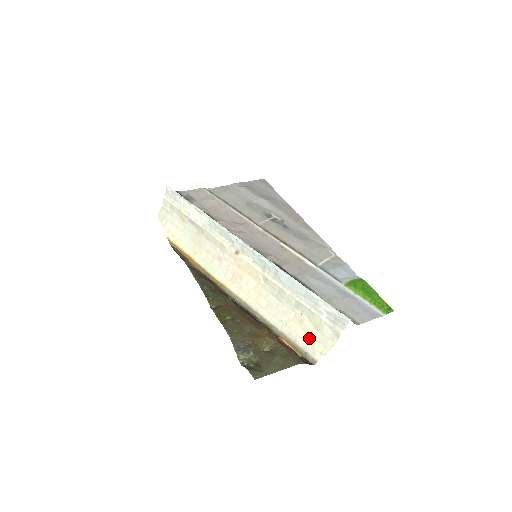
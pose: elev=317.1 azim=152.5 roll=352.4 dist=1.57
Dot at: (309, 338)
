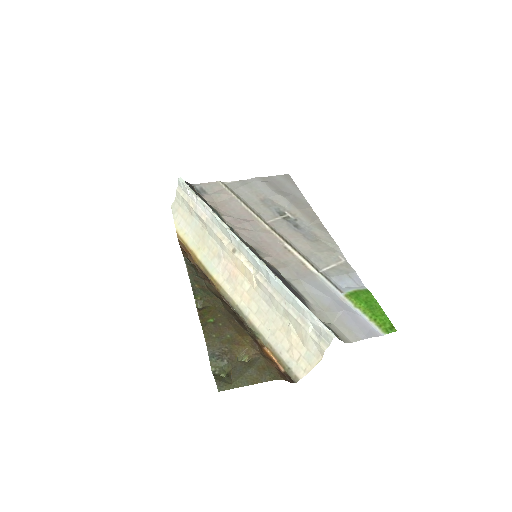
Dot at: (294, 352)
